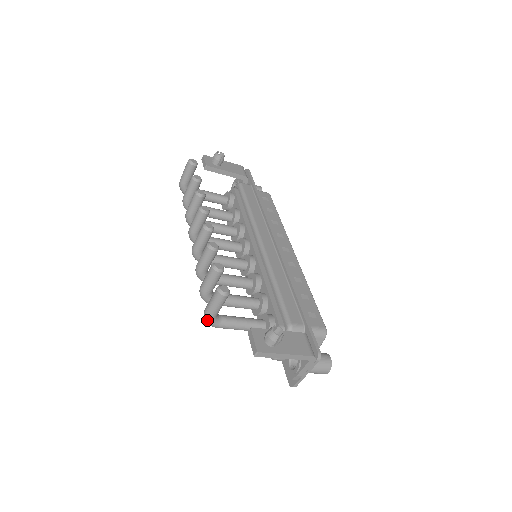
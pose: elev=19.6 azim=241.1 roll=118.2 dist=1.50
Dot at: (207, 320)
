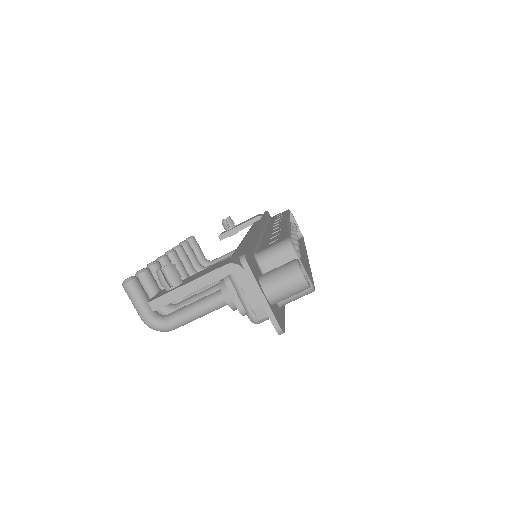
Dot at: (149, 326)
